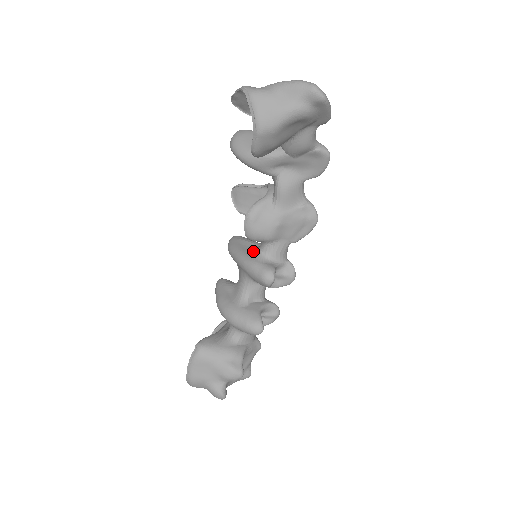
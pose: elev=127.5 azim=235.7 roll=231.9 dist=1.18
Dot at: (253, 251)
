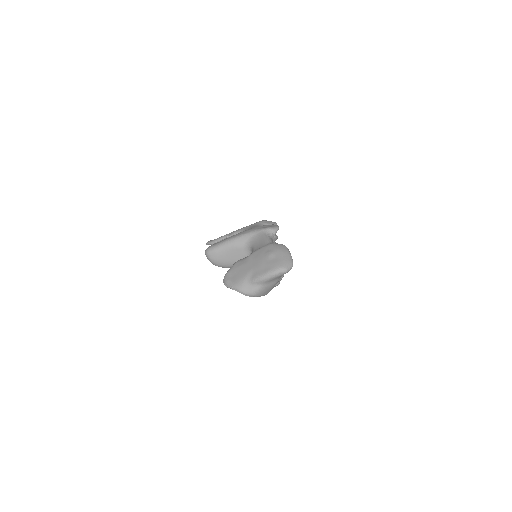
Dot at: occluded
